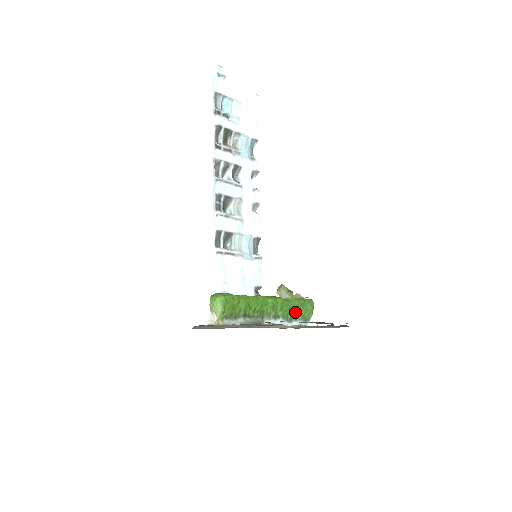
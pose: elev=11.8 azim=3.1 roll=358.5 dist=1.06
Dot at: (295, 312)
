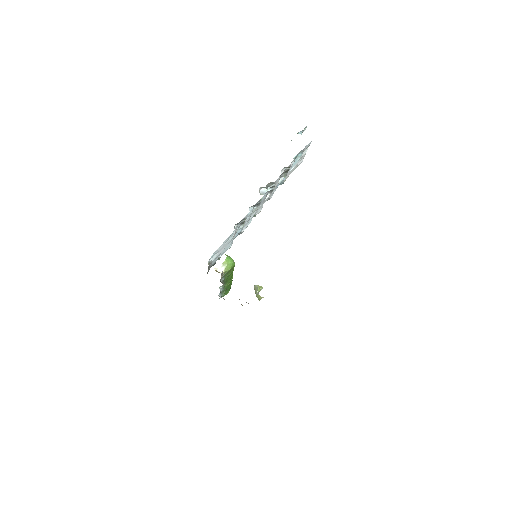
Dot at: (225, 290)
